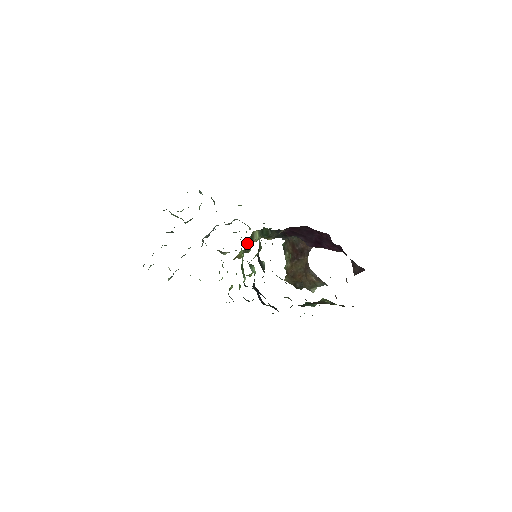
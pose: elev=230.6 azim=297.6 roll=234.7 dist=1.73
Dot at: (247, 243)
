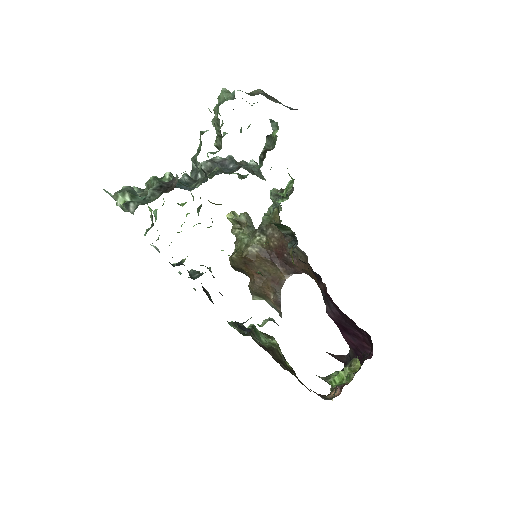
Dot at: occluded
